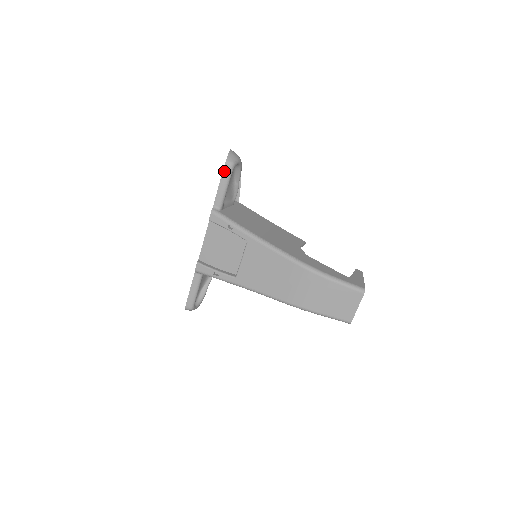
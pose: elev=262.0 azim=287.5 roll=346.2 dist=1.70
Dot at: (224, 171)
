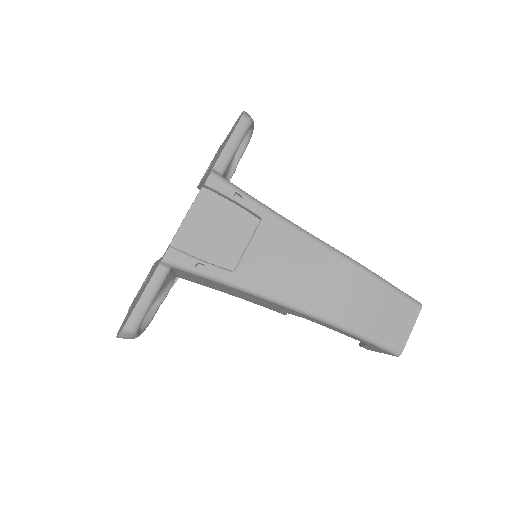
Dot at: (239, 125)
